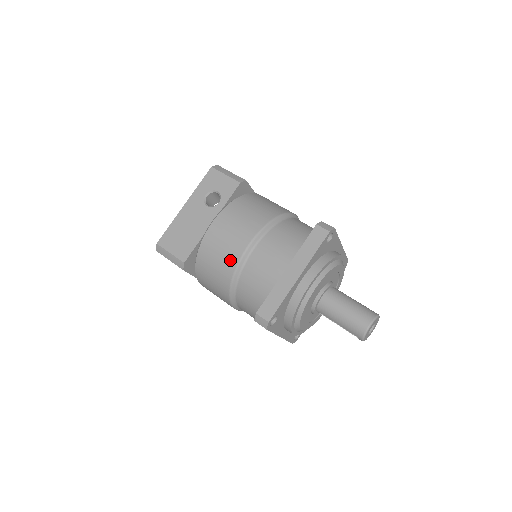
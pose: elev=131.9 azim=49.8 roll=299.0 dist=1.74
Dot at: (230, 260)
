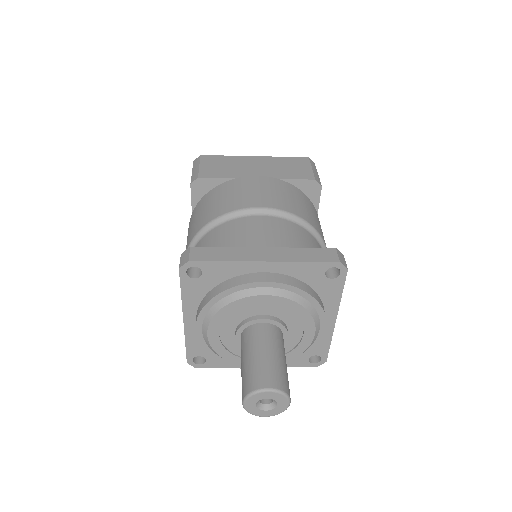
Dot at: occluded
